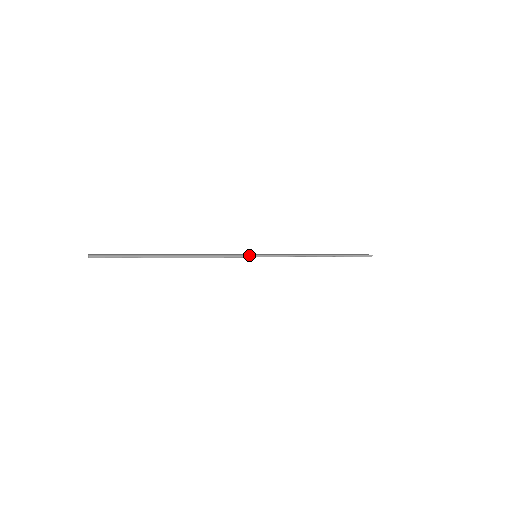
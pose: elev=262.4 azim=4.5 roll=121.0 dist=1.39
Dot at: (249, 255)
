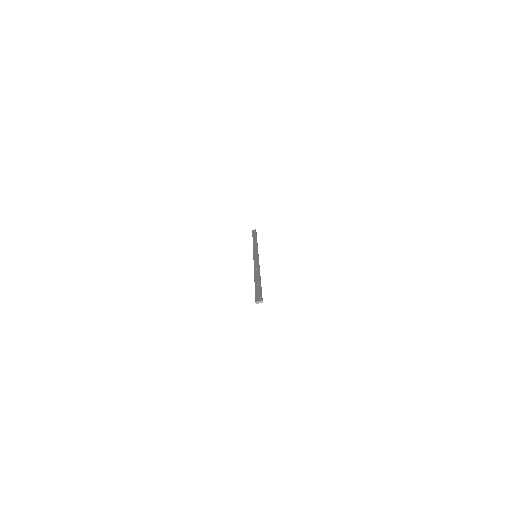
Dot at: (258, 256)
